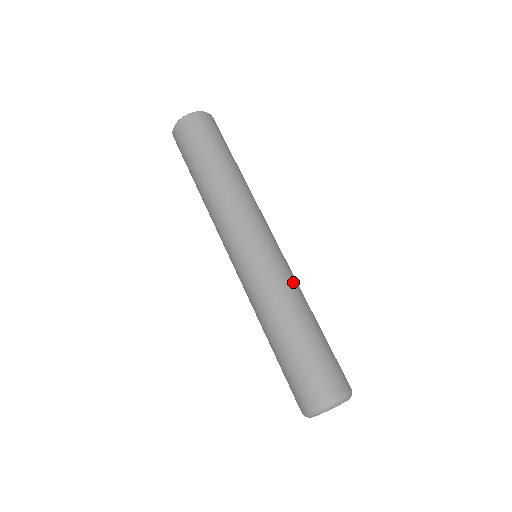
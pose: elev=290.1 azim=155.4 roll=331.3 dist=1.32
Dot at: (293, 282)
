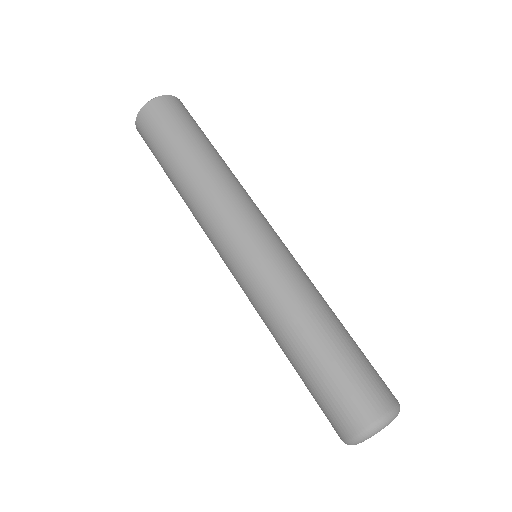
Dot at: (291, 287)
